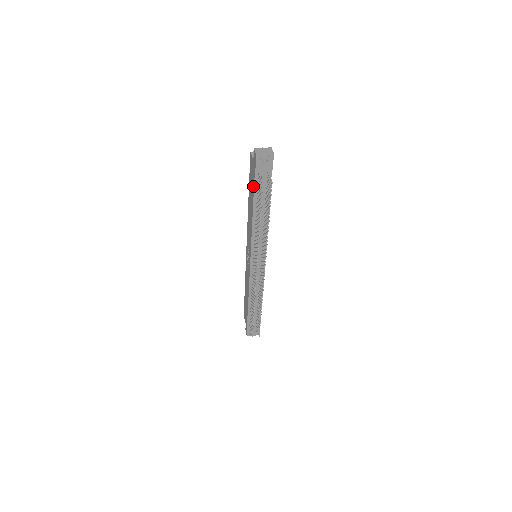
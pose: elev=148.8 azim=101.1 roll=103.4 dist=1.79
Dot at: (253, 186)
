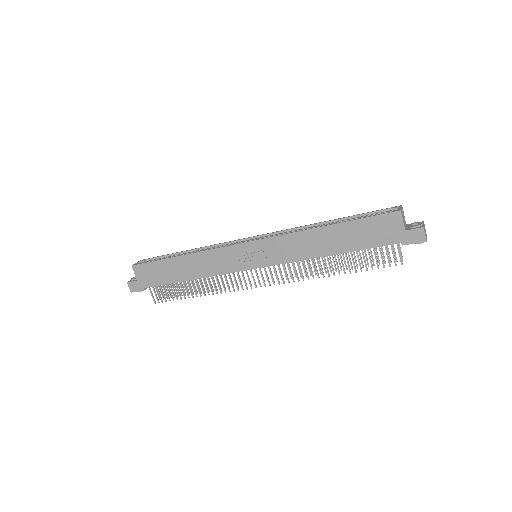
Dot at: (373, 244)
